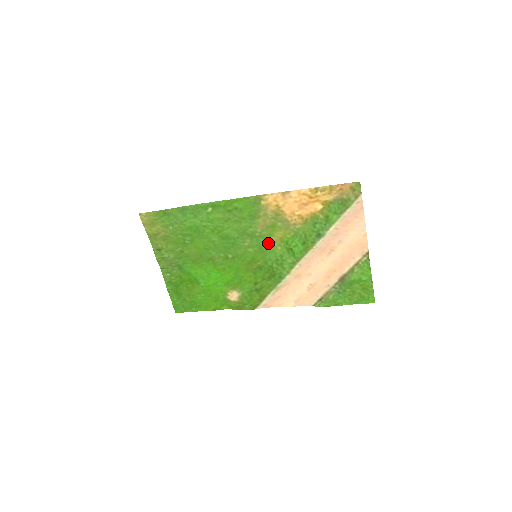
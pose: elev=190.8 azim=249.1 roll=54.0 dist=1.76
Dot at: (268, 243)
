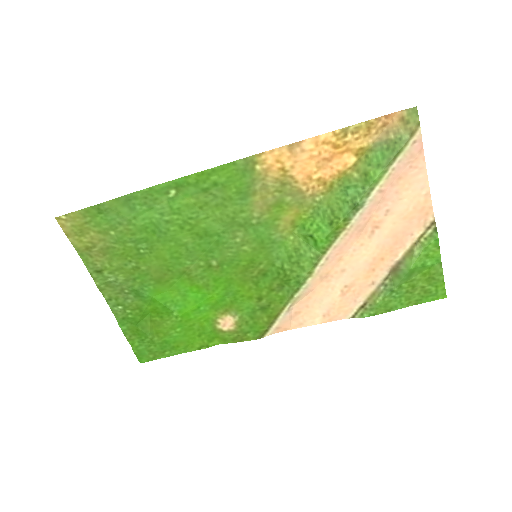
Dot at: (273, 233)
